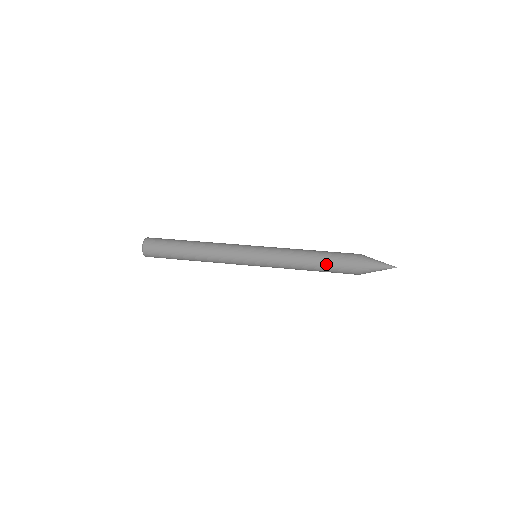
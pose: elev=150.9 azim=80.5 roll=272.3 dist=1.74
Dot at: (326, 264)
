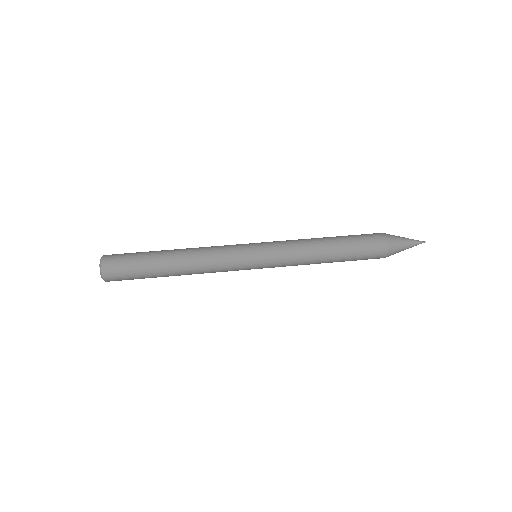
Dot at: (347, 254)
